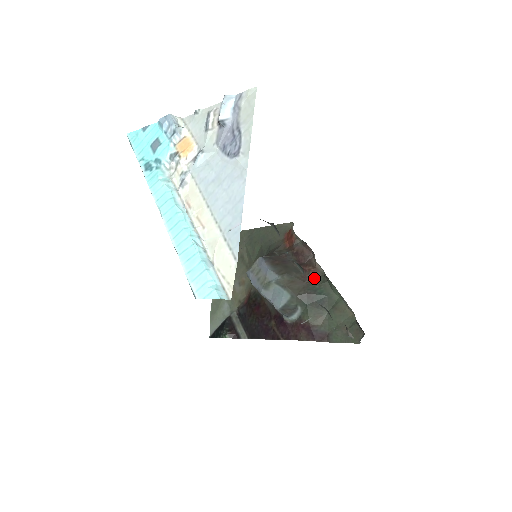
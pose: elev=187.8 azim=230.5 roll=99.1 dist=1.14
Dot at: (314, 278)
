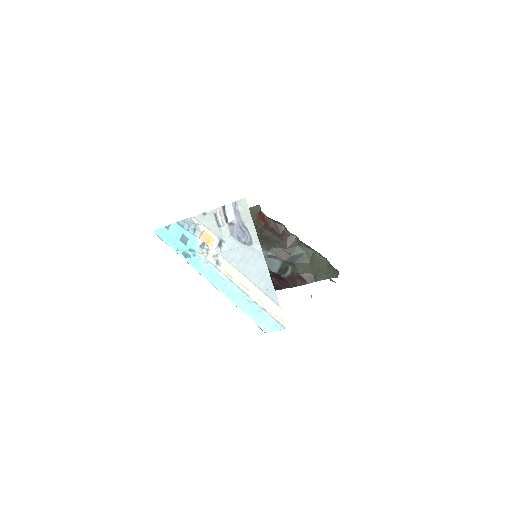
Dot at: (292, 243)
